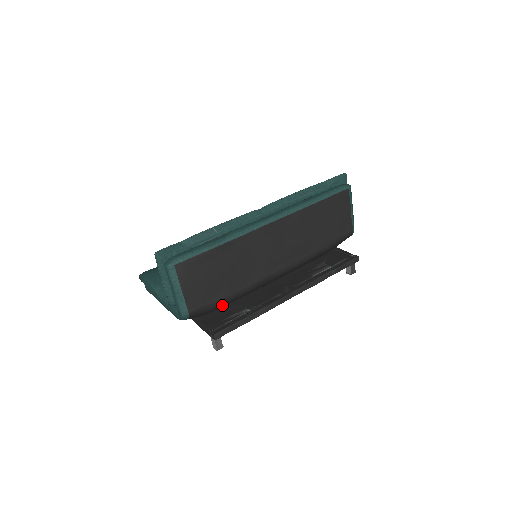
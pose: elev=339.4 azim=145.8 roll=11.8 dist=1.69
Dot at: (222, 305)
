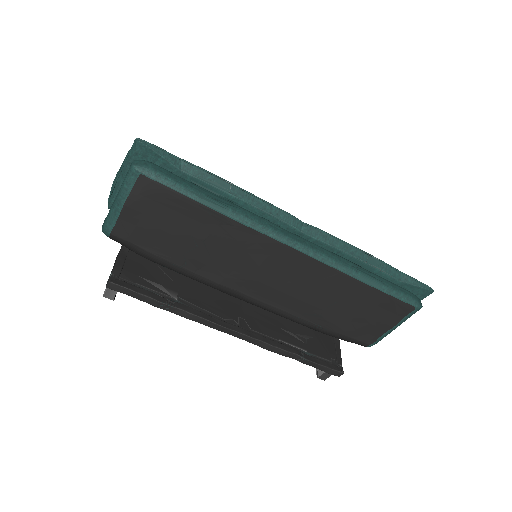
Dot at: (158, 263)
